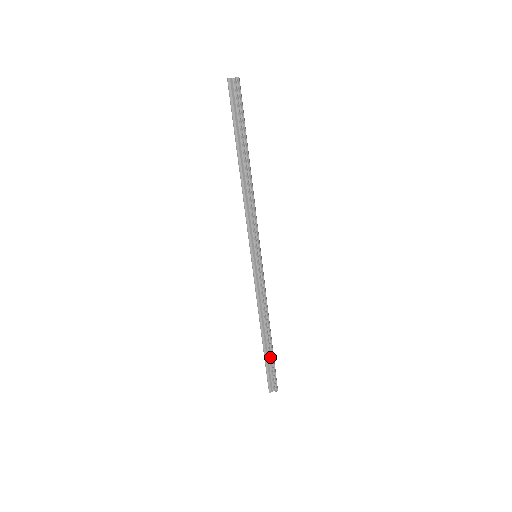
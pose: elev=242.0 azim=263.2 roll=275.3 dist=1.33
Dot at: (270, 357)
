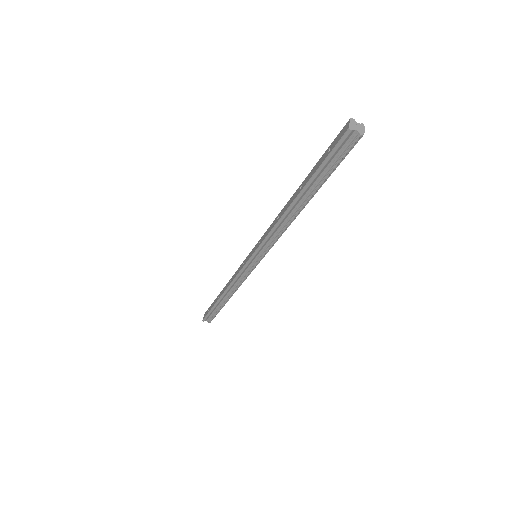
Dot at: (218, 308)
